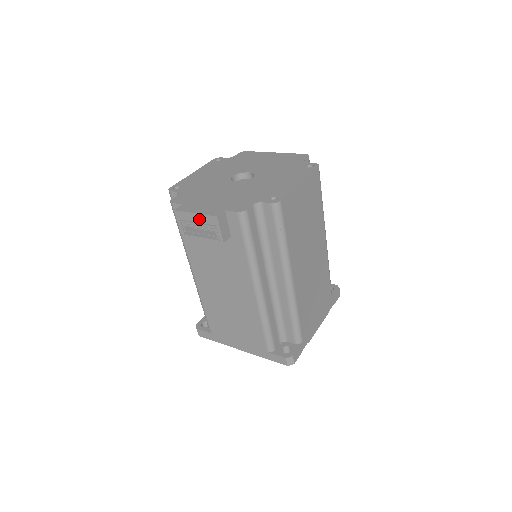
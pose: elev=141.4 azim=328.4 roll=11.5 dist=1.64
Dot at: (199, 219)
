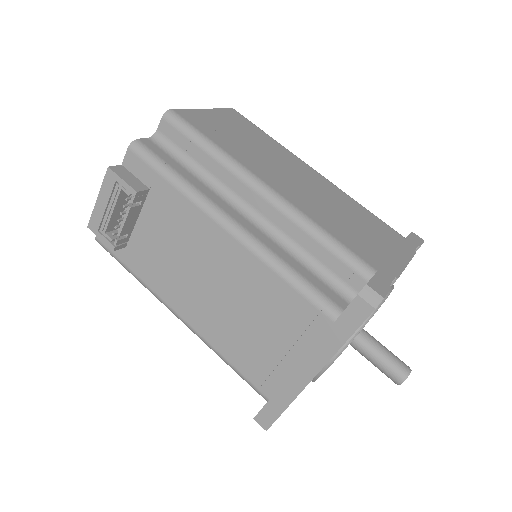
Dot at: (104, 200)
